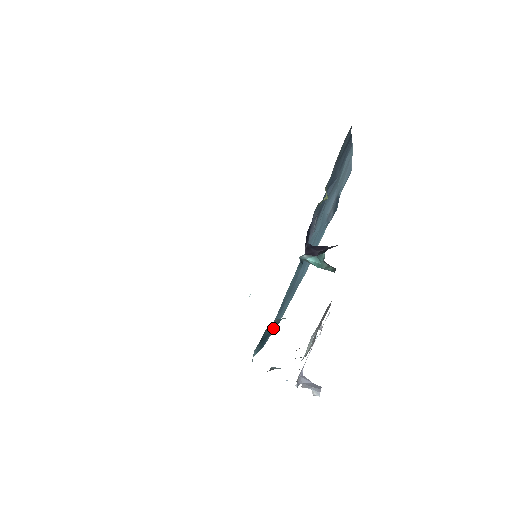
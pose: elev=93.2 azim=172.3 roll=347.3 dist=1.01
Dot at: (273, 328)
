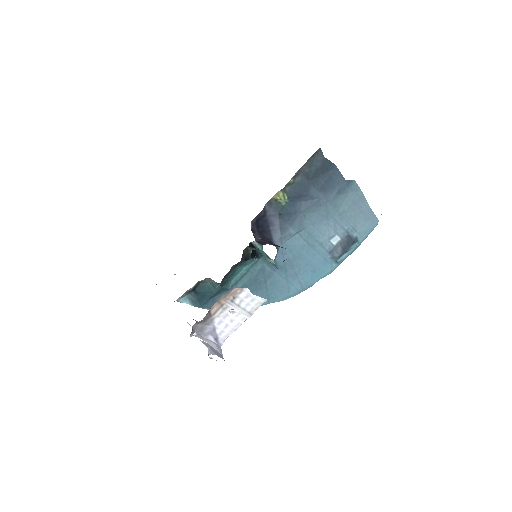
Dot at: (212, 291)
